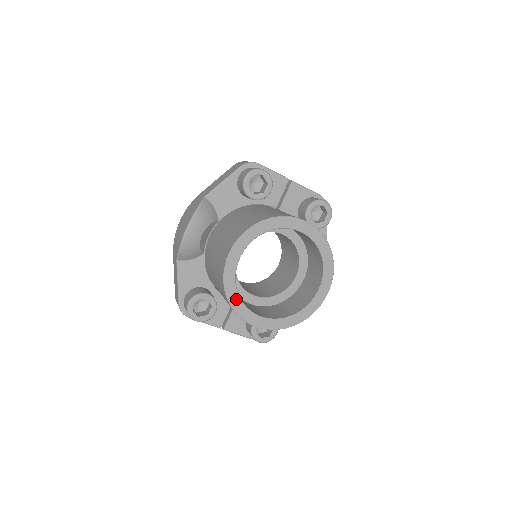
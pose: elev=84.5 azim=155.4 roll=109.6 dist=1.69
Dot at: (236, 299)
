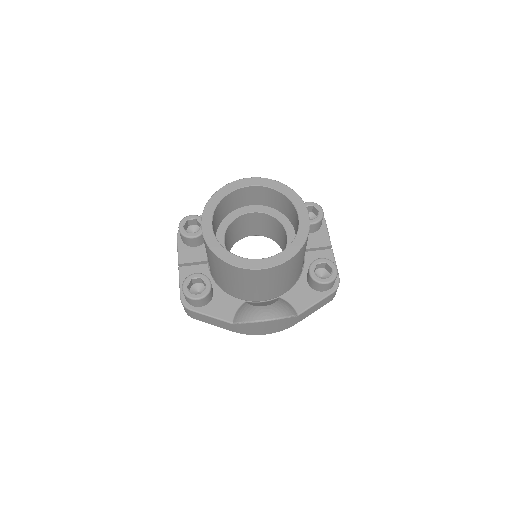
Dot at: (217, 200)
